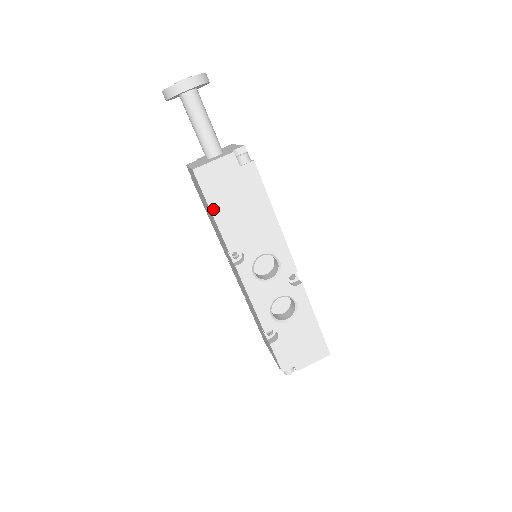
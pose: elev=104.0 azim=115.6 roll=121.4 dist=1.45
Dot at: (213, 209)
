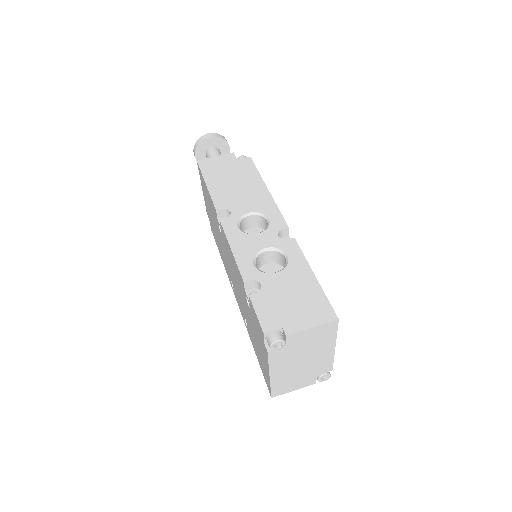
Dot at: (208, 182)
